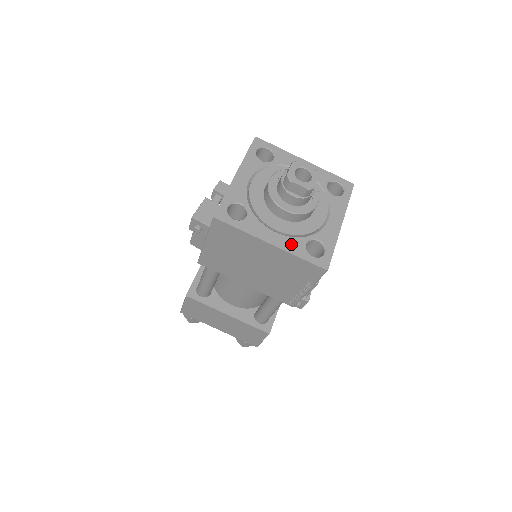
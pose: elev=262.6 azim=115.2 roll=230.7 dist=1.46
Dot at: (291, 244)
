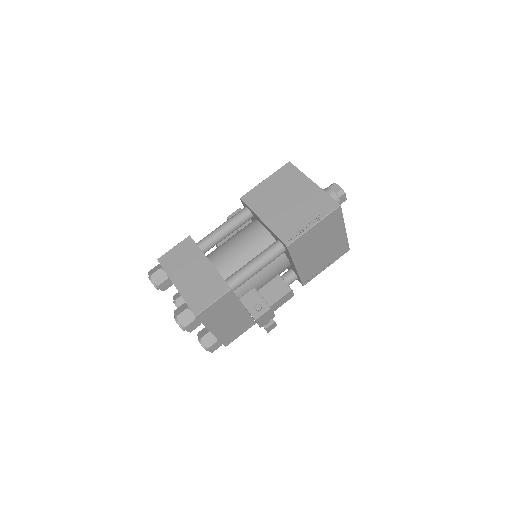
Dot at: occluded
